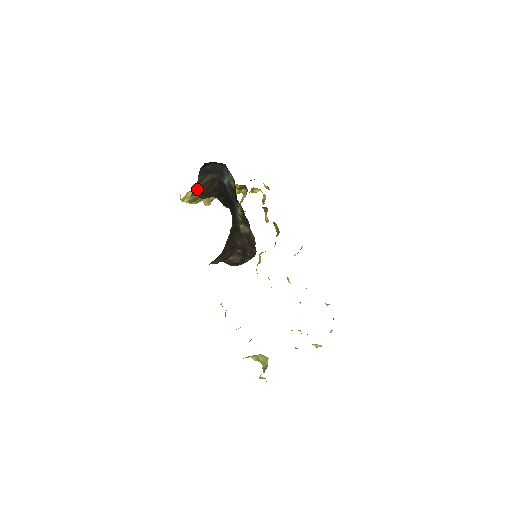
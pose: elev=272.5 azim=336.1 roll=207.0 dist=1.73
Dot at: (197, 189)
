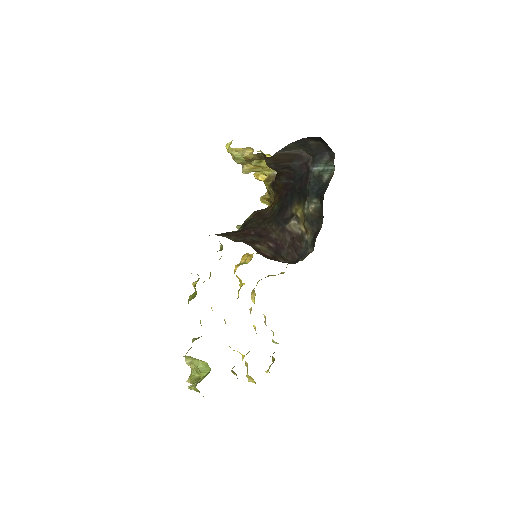
Dot at: (275, 153)
